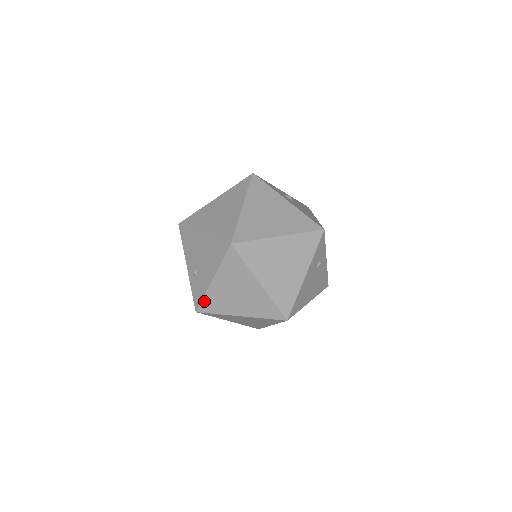
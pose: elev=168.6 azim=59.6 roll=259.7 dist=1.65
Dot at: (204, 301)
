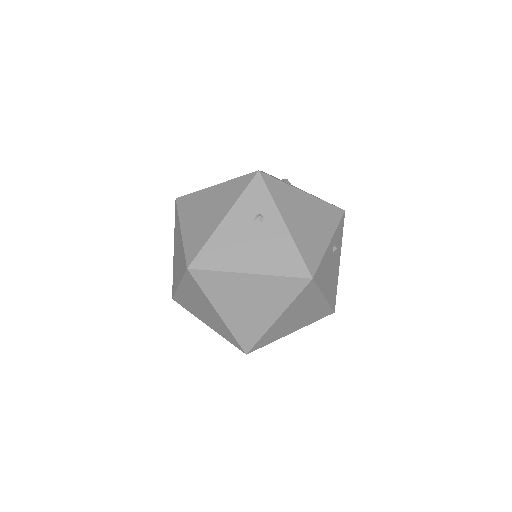
Dot at: (173, 280)
